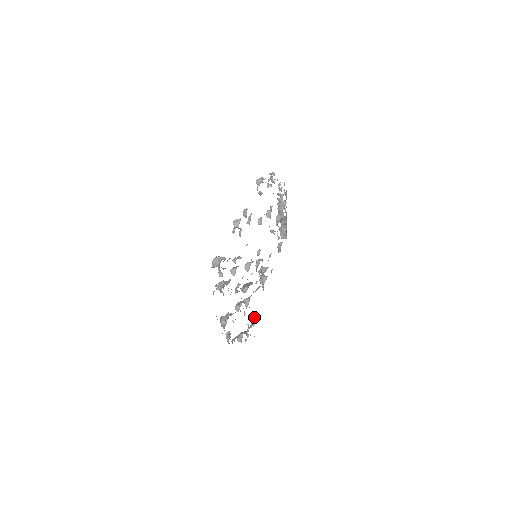
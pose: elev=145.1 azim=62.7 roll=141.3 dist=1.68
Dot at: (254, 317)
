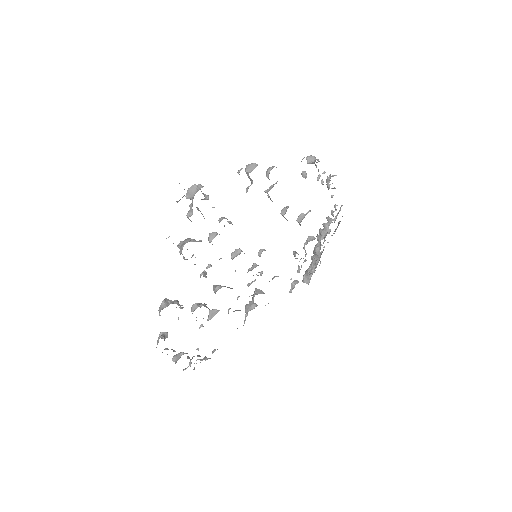
Dot at: occluded
